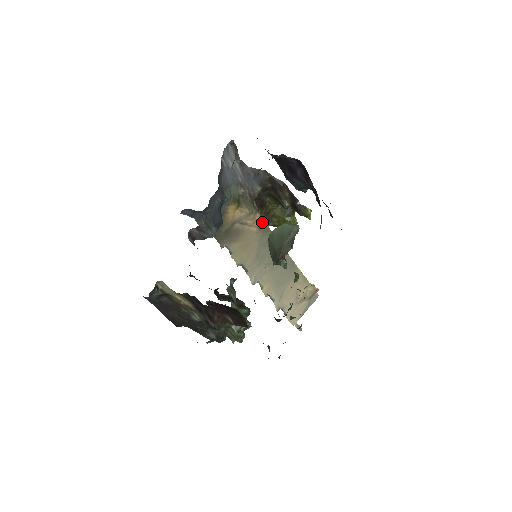
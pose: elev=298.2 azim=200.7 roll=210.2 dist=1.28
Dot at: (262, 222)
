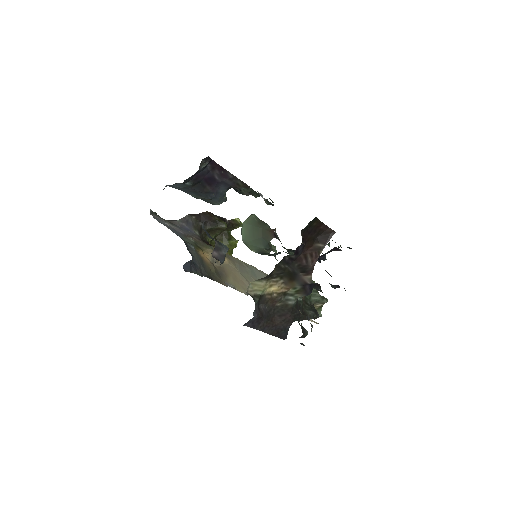
Dot at: occluded
